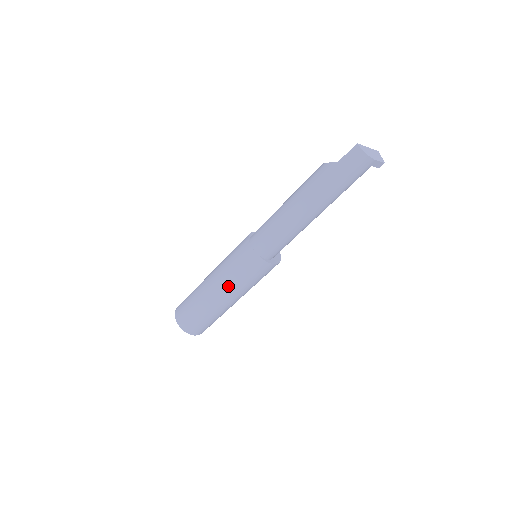
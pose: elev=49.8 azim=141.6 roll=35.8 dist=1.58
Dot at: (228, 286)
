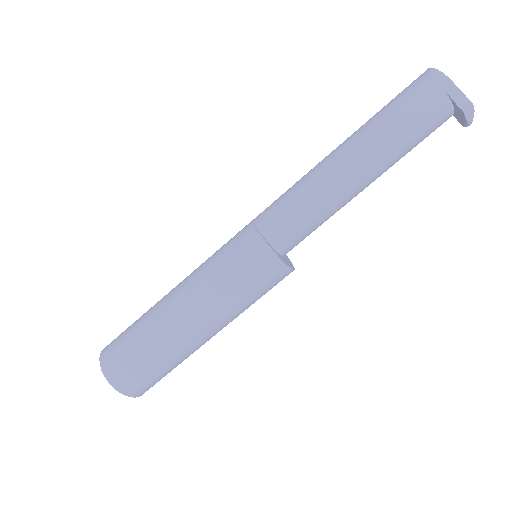
Dot at: (194, 276)
